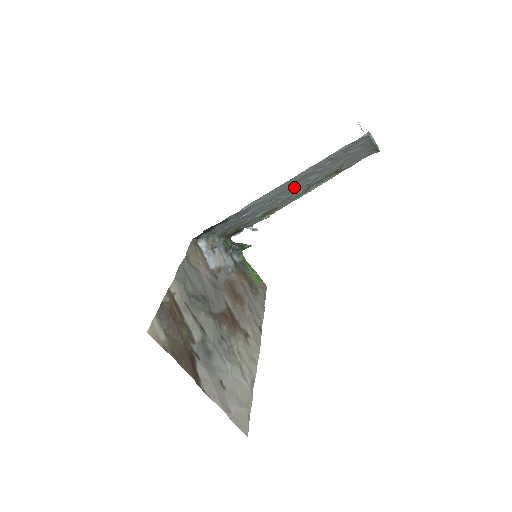
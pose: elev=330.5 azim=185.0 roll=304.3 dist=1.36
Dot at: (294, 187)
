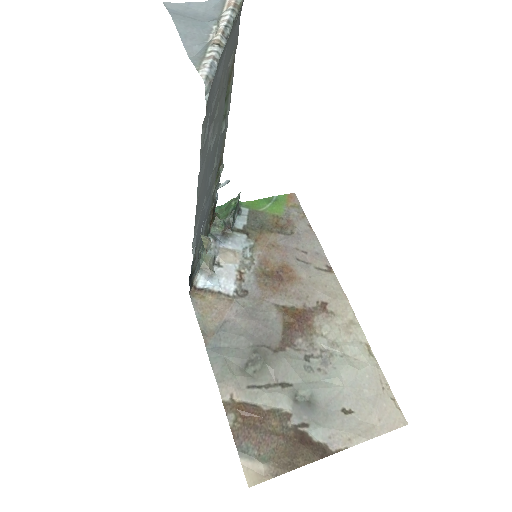
Dot at: (209, 166)
